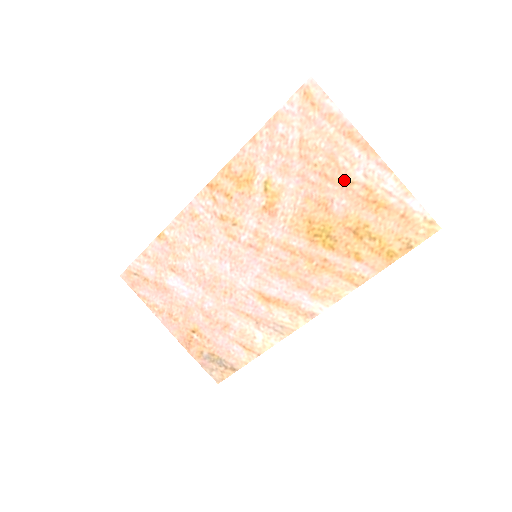
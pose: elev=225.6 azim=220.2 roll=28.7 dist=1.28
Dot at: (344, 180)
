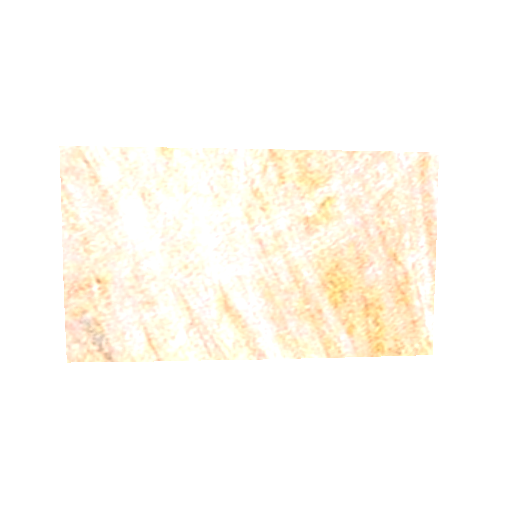
Dot at: (395, 255)
